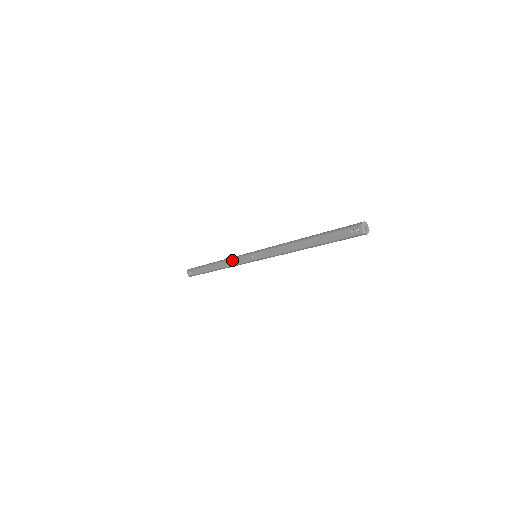
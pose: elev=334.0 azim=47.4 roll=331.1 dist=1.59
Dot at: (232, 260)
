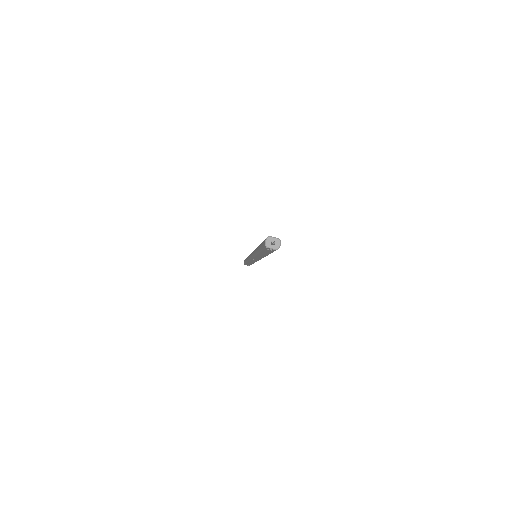
Dot at: (250, 261)
